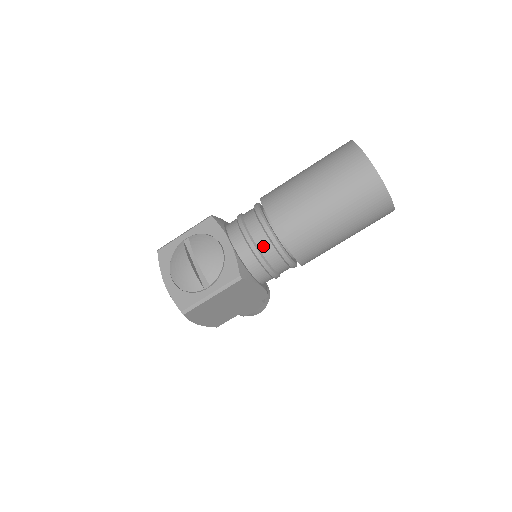
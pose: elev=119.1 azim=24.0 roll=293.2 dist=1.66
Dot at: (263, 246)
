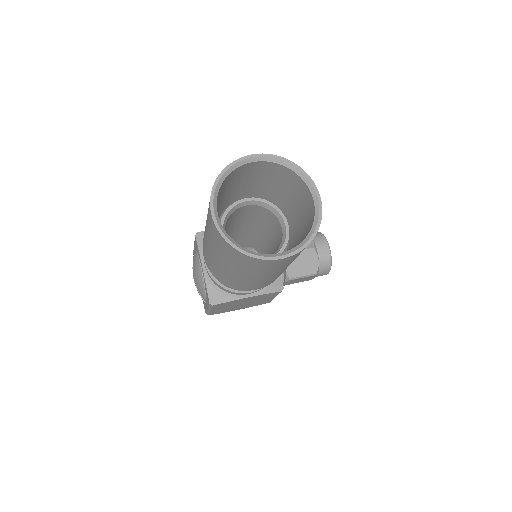
Dot at: (216, 278)
